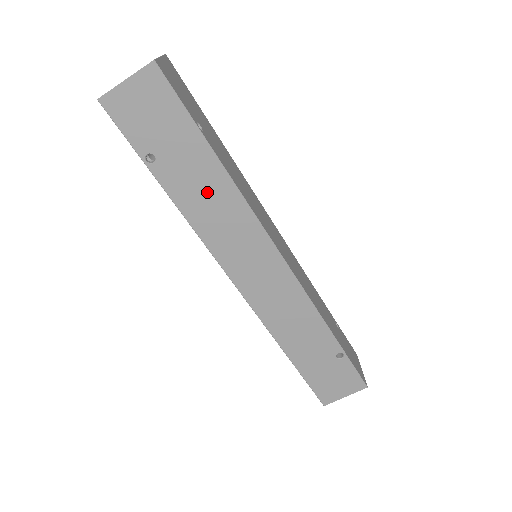
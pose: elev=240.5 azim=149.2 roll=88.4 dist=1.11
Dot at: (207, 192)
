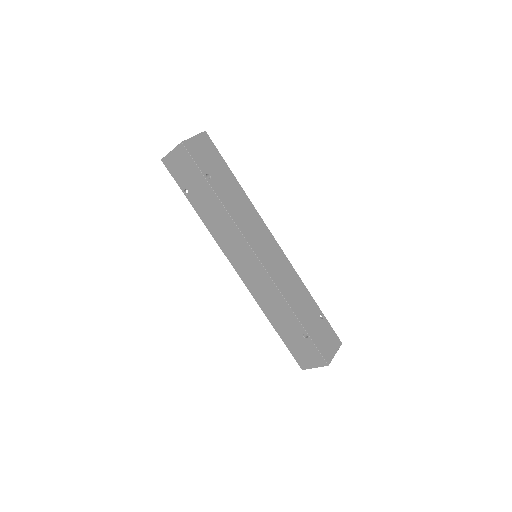
Dot at: (214, 214)
